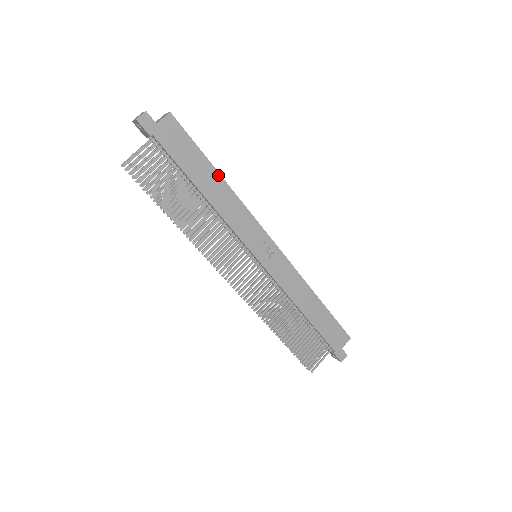
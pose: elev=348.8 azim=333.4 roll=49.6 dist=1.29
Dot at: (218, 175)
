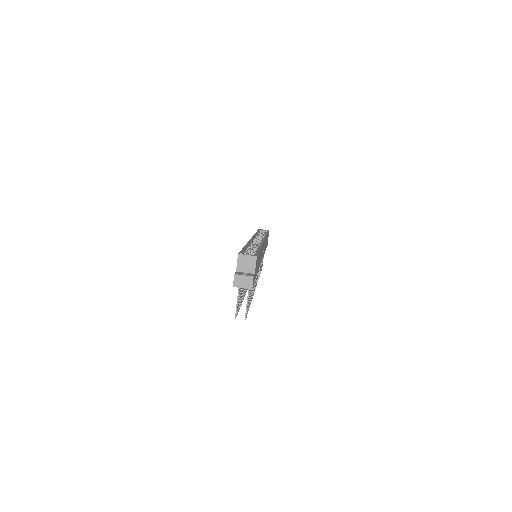
Dot at: occluded
